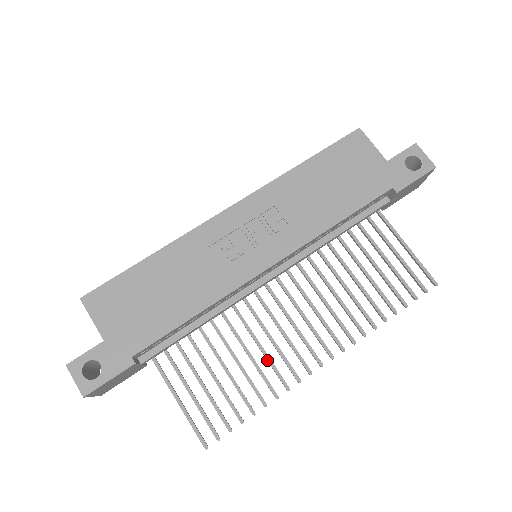
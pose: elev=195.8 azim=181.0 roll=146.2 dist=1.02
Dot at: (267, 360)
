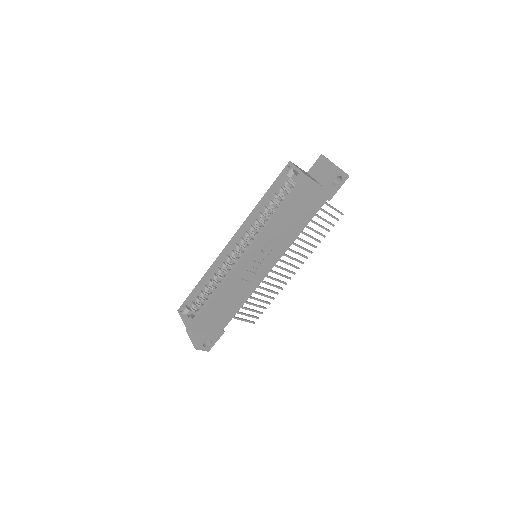
Dot at: occluded
